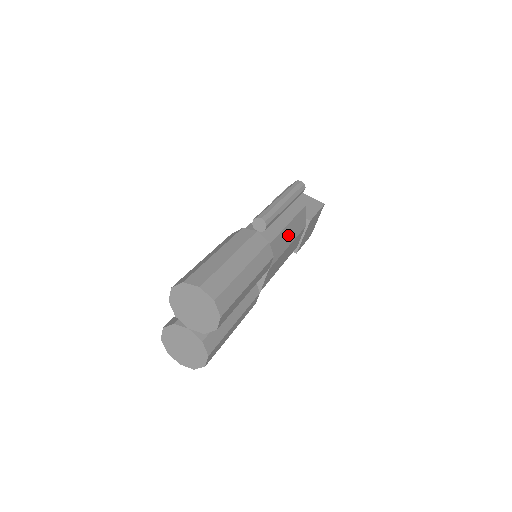
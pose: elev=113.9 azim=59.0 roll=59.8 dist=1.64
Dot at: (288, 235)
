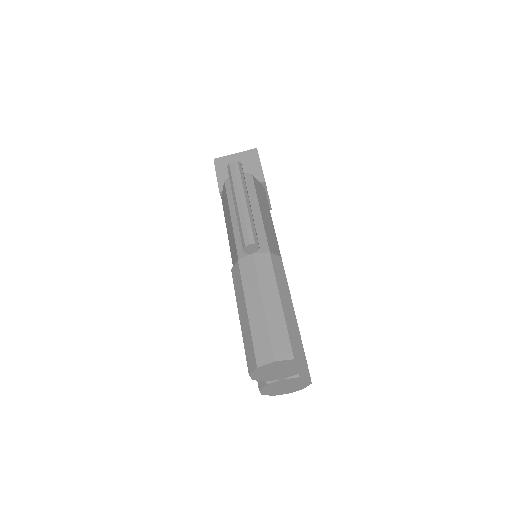
Dot at: (267, 219)
